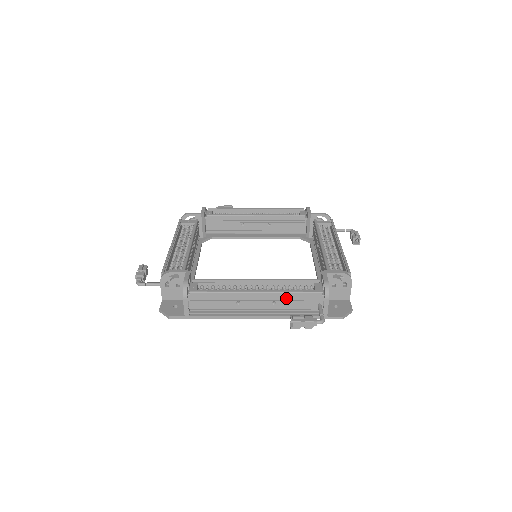
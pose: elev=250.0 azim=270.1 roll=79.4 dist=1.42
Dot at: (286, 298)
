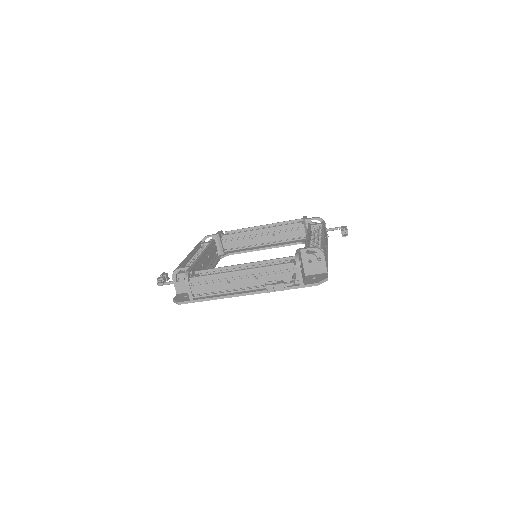
Dot at: (265, 272)
